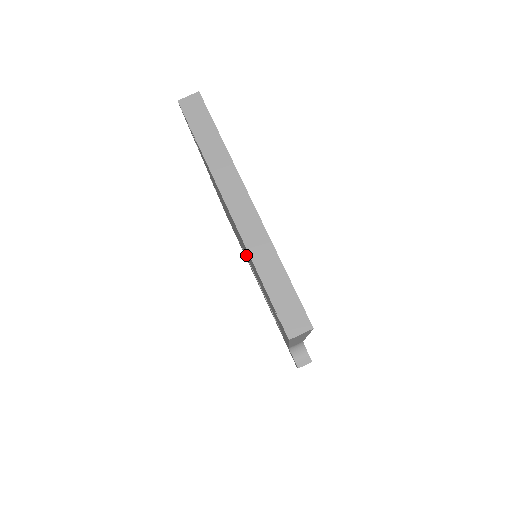
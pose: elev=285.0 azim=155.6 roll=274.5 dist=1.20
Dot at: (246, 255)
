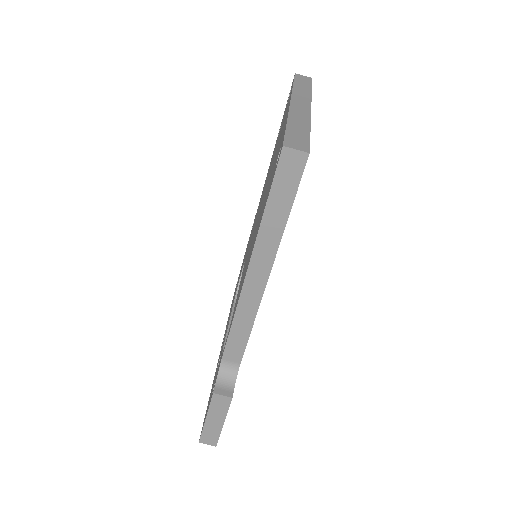
Dot at: (249, 246)
